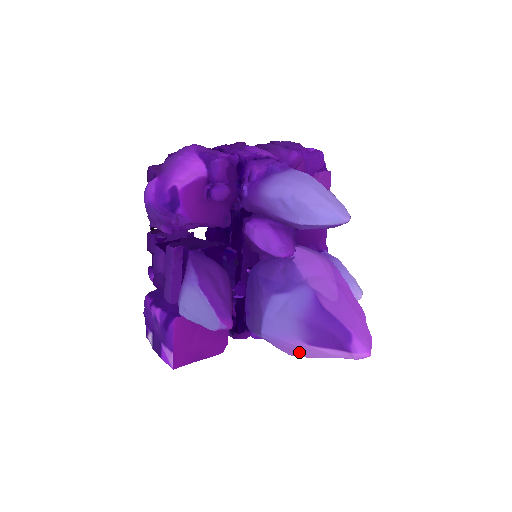
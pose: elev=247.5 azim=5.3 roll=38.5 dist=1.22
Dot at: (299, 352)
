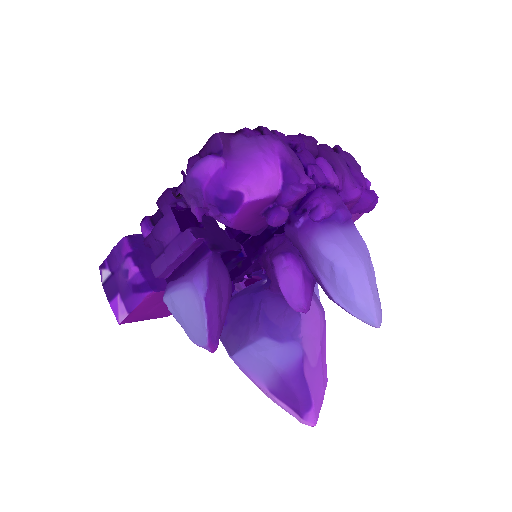
Dot at: occluded
